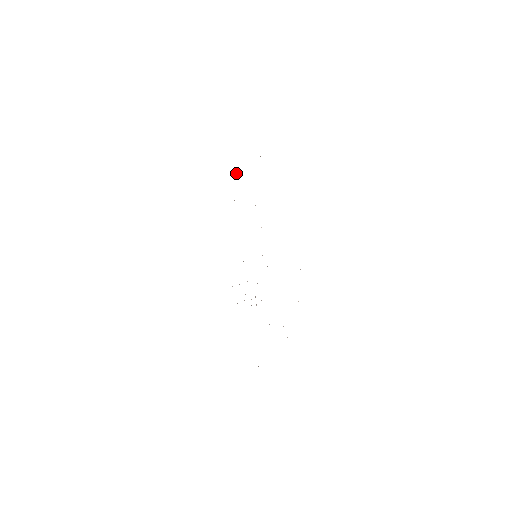
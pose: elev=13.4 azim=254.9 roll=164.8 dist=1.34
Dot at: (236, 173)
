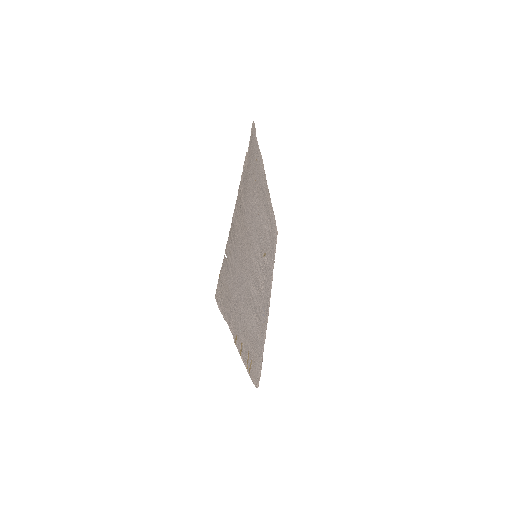
Dot at: (253, 122)
